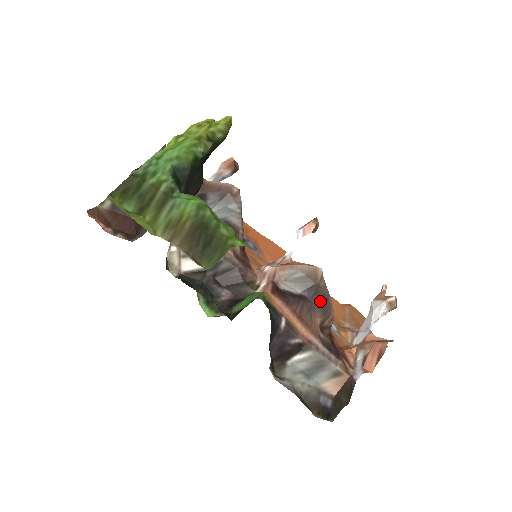
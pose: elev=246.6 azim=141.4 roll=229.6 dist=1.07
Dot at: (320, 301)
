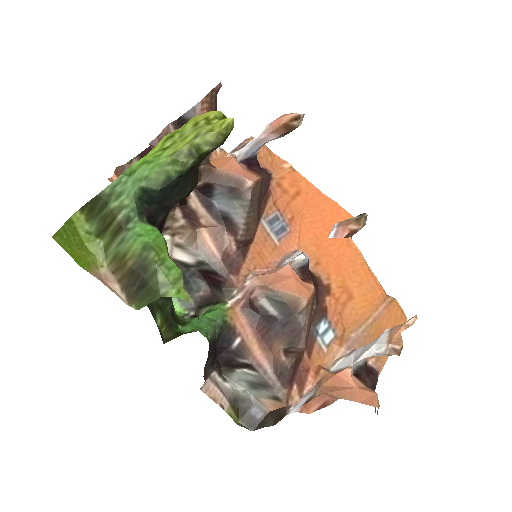
Dot at: (290, 331)
